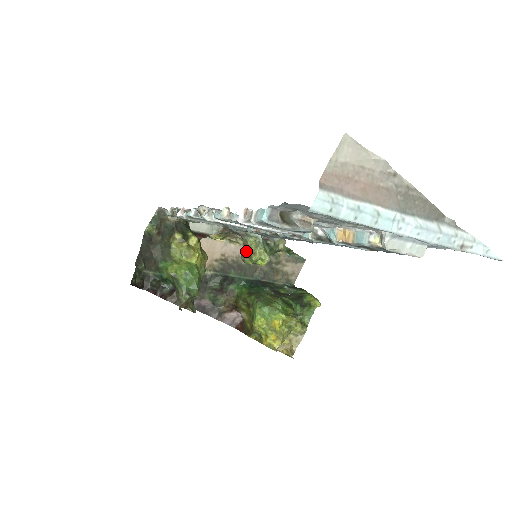
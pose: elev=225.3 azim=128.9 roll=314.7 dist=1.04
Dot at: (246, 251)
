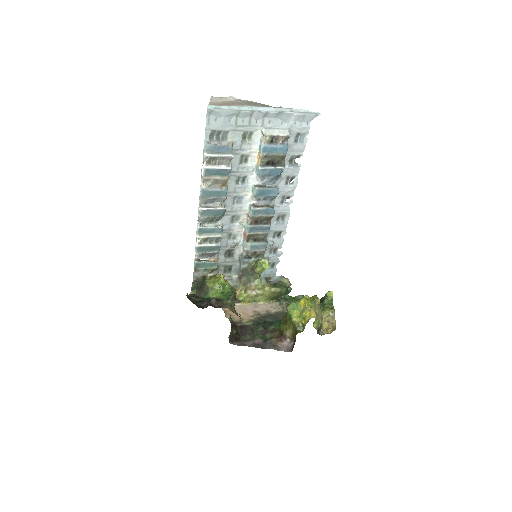
Dot at: (254, 268)
